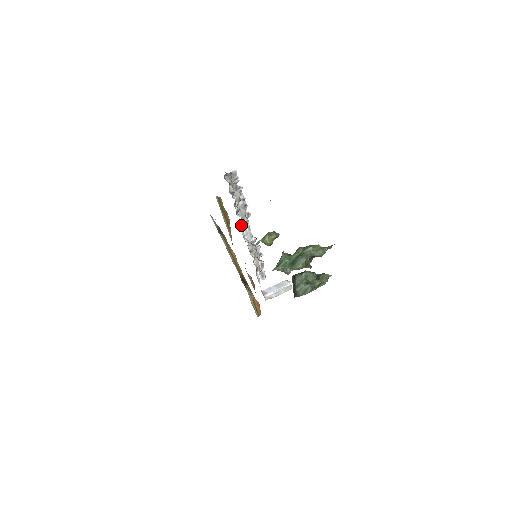
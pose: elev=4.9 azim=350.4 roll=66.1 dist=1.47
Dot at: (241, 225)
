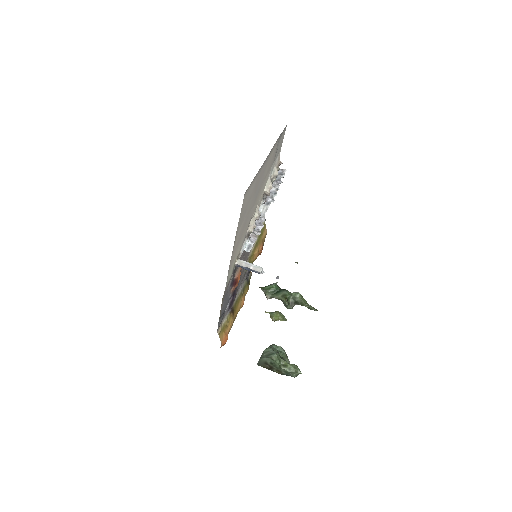
Dot at: (263, 204)
